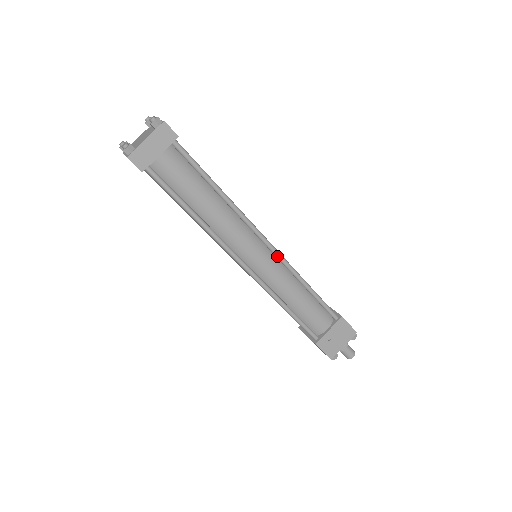
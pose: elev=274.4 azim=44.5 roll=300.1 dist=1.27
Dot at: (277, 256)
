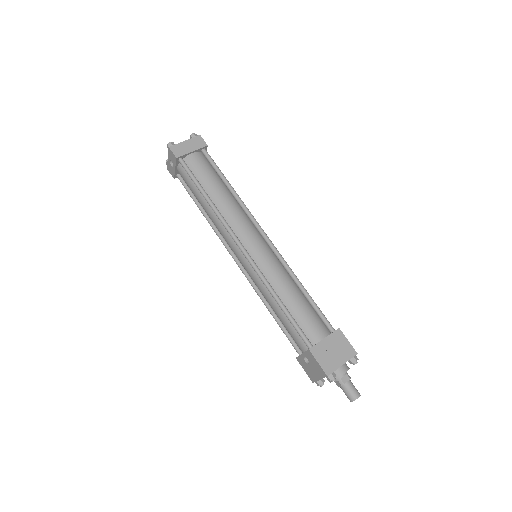
Dot at: (274, 250)
